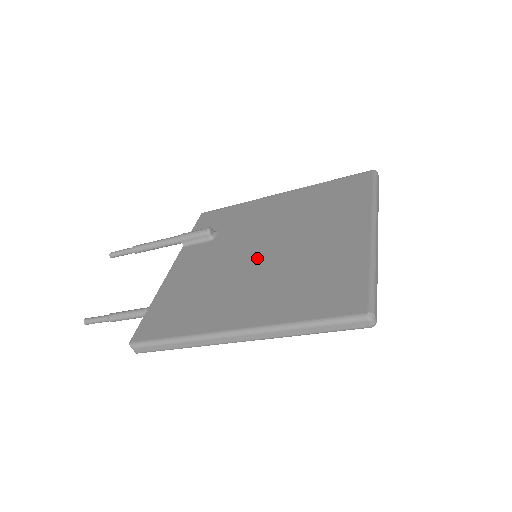
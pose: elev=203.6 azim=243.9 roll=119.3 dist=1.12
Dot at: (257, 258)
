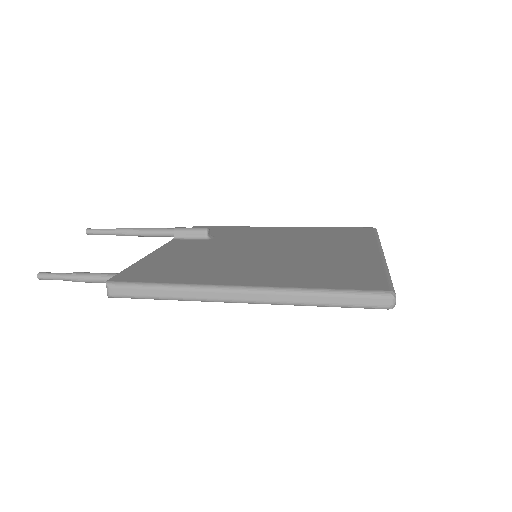
Dot at: (261, 253)
